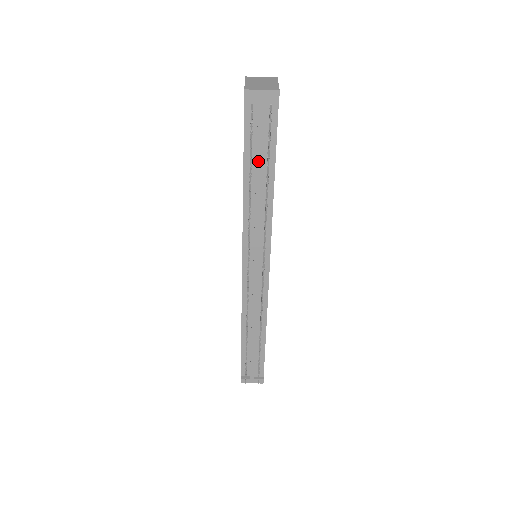
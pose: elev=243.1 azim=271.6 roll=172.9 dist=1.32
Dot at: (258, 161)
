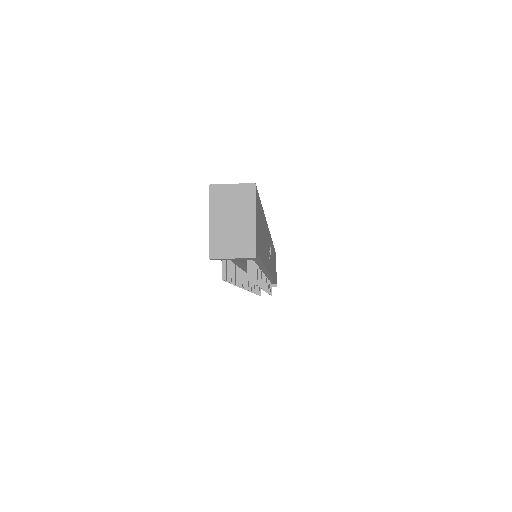
Dot at: (242, 268)
